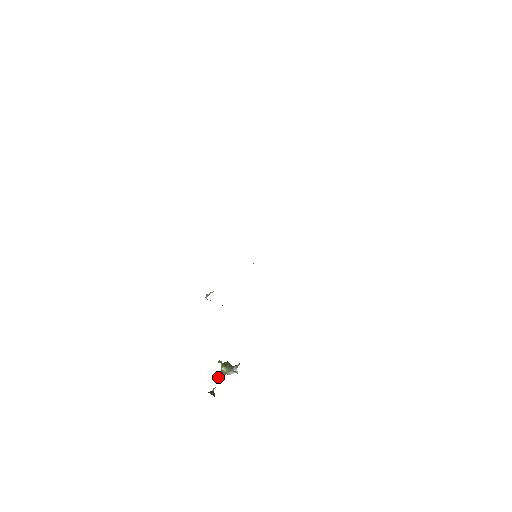
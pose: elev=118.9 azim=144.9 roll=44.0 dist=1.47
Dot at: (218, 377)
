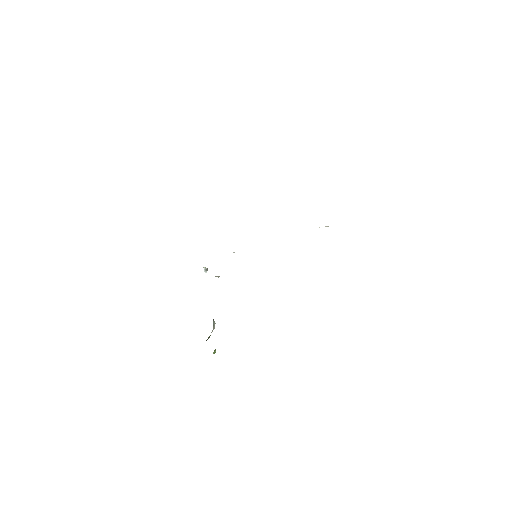
Dot at: occluded
